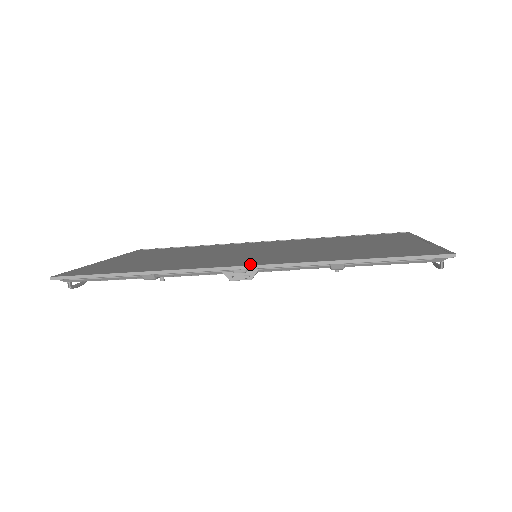
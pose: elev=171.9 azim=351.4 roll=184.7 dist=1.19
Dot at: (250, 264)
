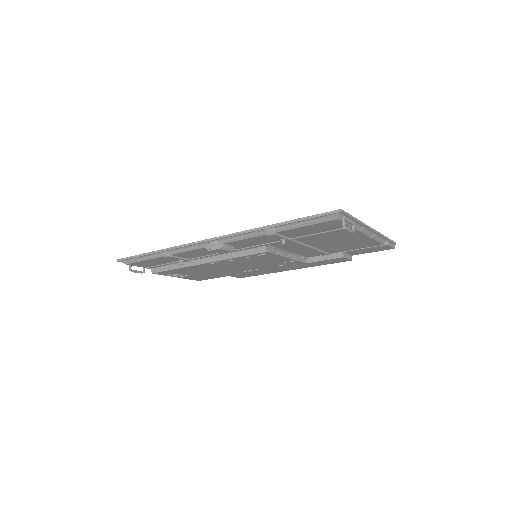
Dot at: (220, 239)
